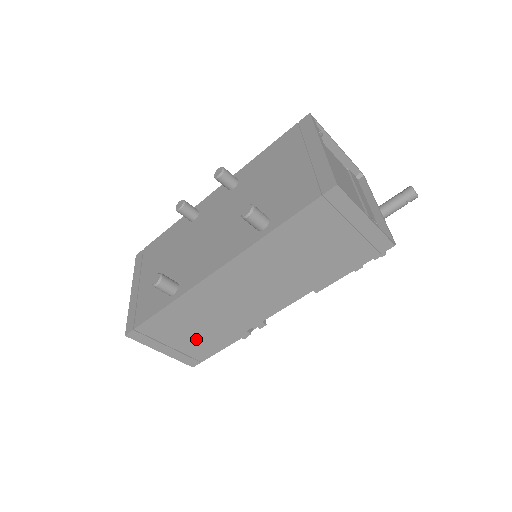
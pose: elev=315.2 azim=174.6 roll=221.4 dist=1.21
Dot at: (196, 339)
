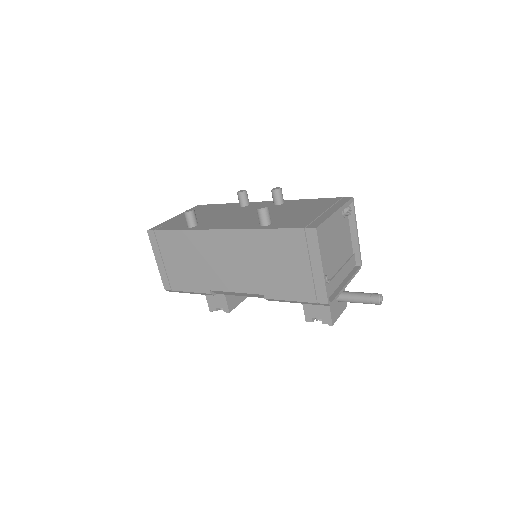
Dot at: (180, 269)
